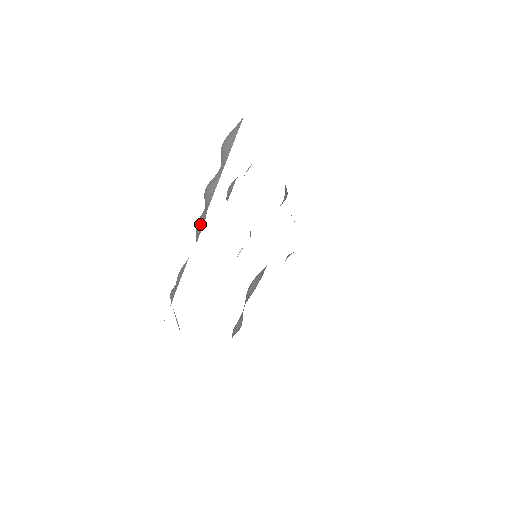
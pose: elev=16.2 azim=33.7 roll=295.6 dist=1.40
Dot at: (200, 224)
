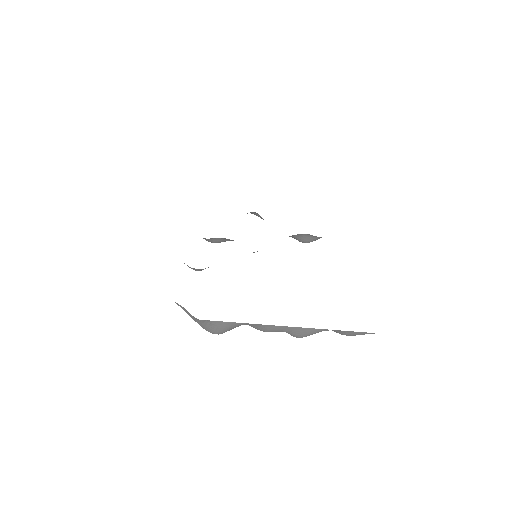
Dot at: occluded
